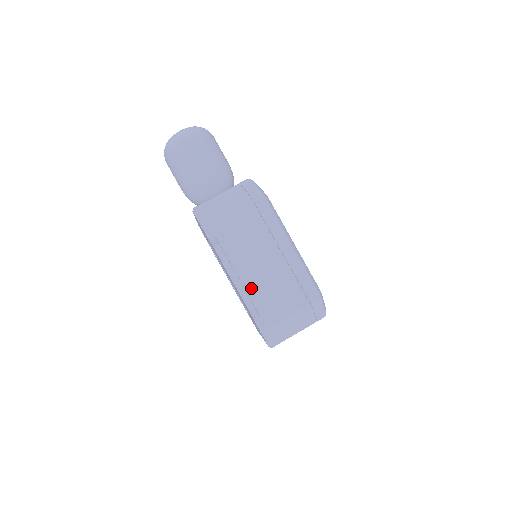
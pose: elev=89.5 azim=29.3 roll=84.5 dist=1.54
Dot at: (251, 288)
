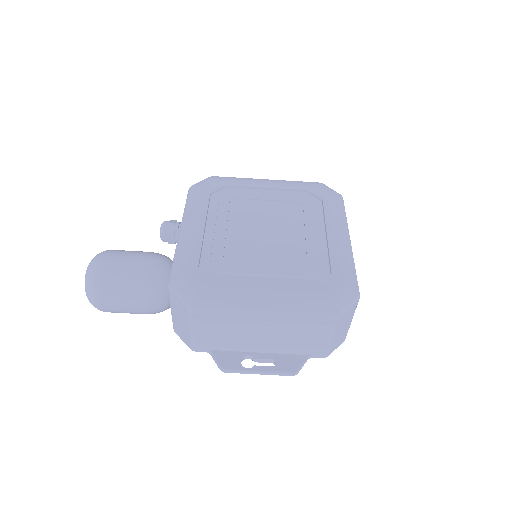
Dot at: (278, 350)
